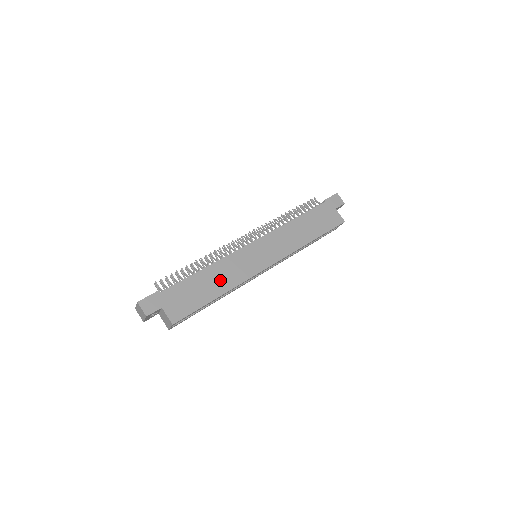
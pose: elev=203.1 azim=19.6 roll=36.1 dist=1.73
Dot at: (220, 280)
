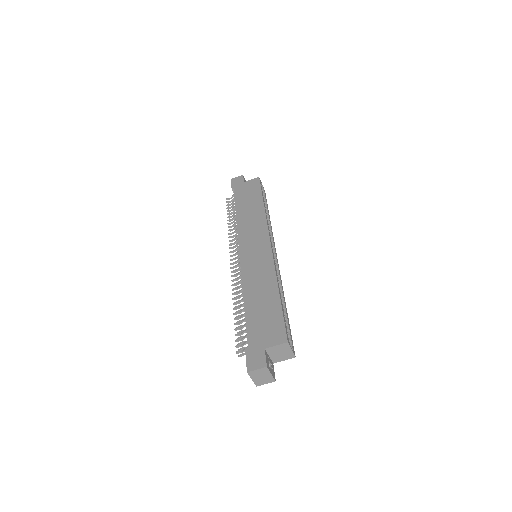
Dot at: (262, 288)
